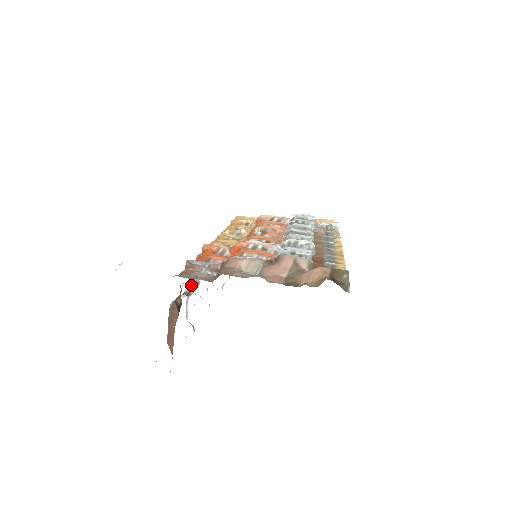
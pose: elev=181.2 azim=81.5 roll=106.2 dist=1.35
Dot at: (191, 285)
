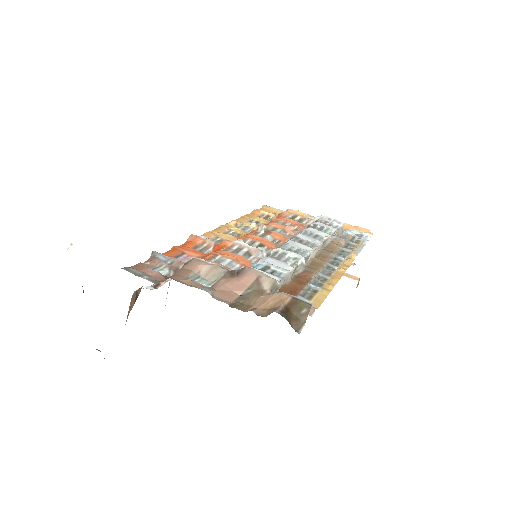
Dot at: occluded
